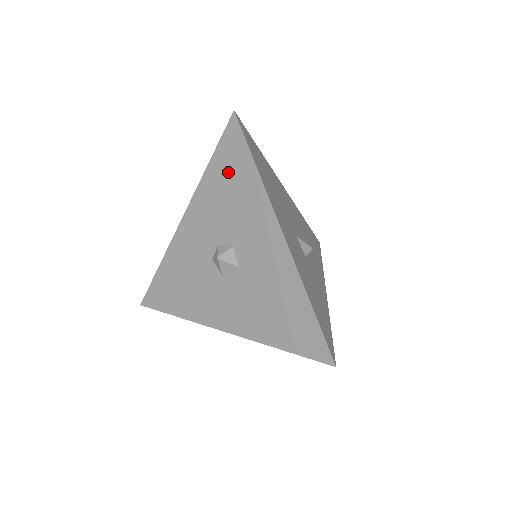
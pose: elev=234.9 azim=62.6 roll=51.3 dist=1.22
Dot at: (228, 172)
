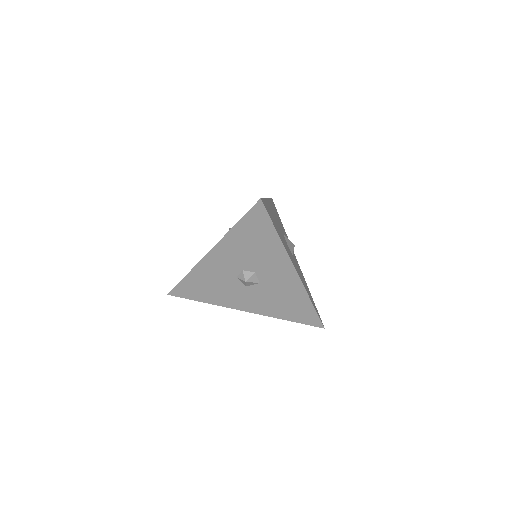
Dot at: (253, 233)
